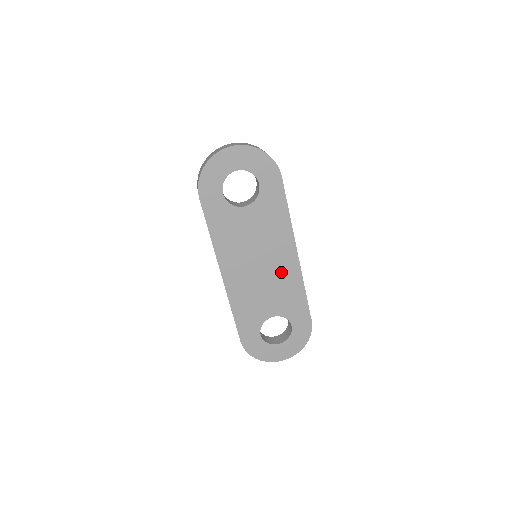
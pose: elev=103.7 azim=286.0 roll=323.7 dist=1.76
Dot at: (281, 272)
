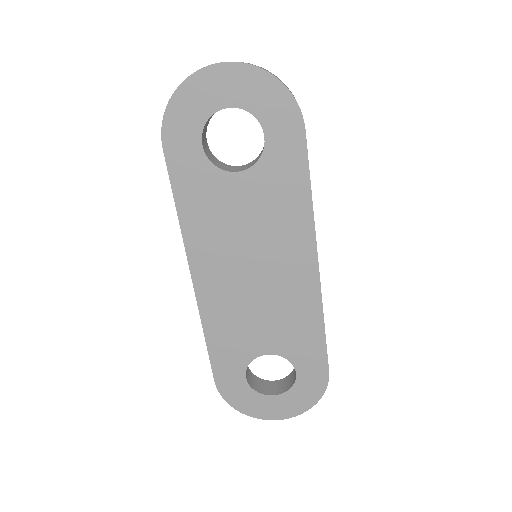
Dot at: (288, 288)
